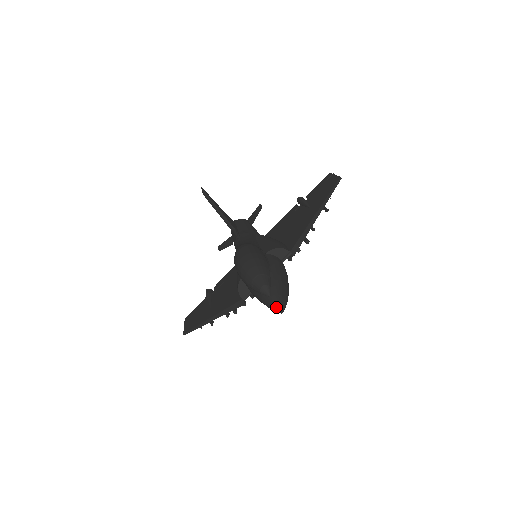
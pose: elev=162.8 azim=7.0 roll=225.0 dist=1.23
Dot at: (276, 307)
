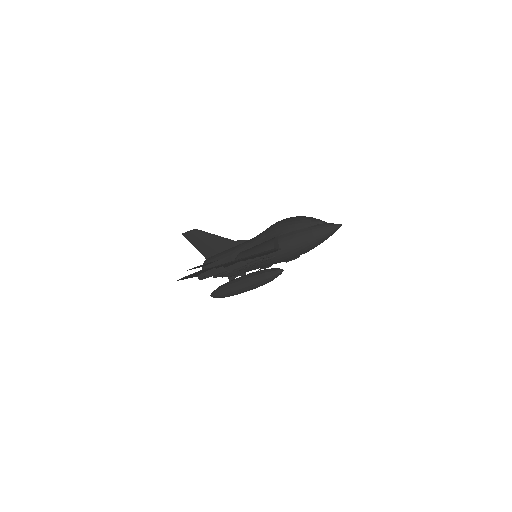
Dot at: (336, 224)
